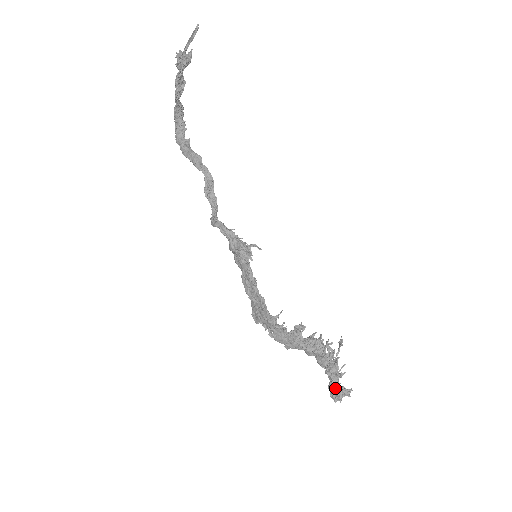
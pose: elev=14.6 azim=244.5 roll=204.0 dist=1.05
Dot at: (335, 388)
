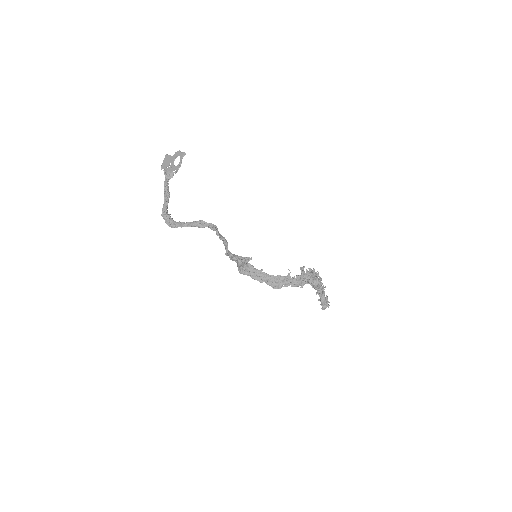
Dot at: (325, 298)
